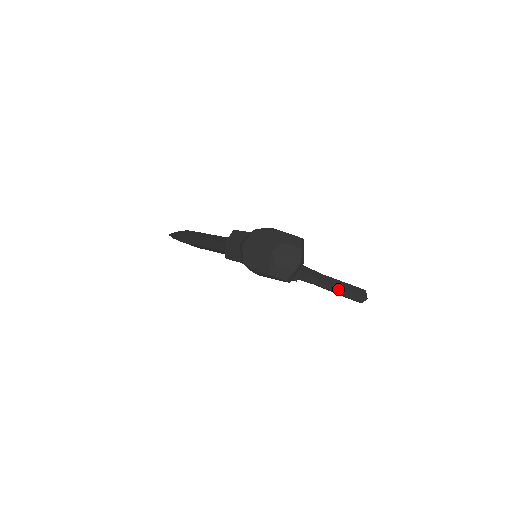
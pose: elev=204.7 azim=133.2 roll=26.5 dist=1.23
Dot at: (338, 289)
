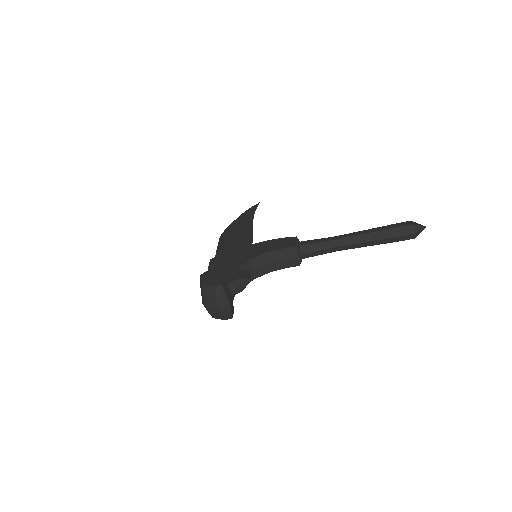
Dot at: (364, 244)
